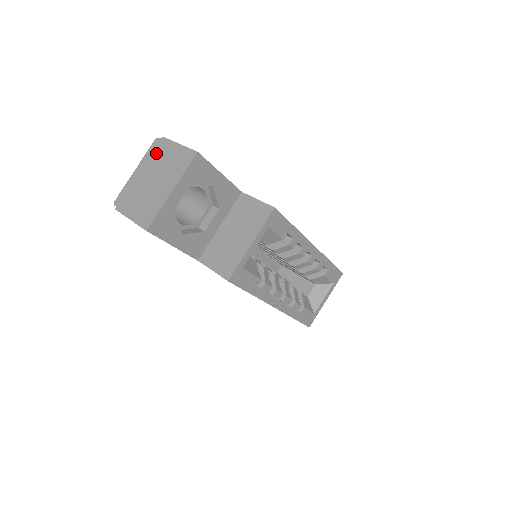
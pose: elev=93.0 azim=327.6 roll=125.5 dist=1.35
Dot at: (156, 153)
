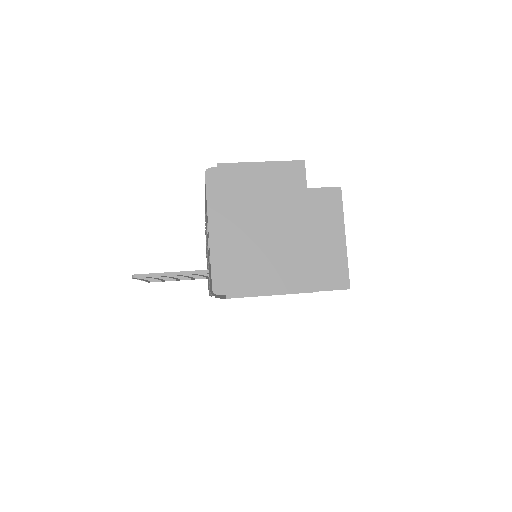
Dot at: (229, 190)
